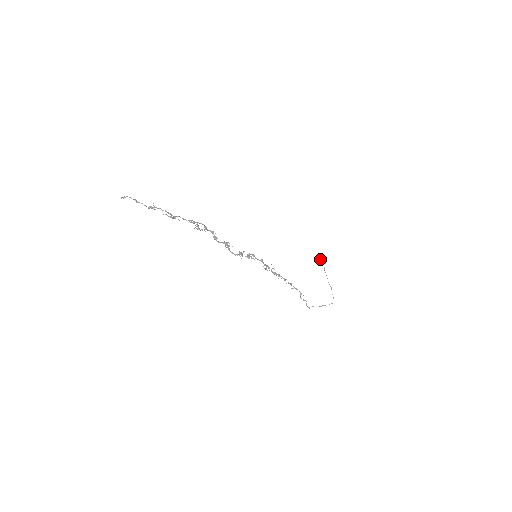
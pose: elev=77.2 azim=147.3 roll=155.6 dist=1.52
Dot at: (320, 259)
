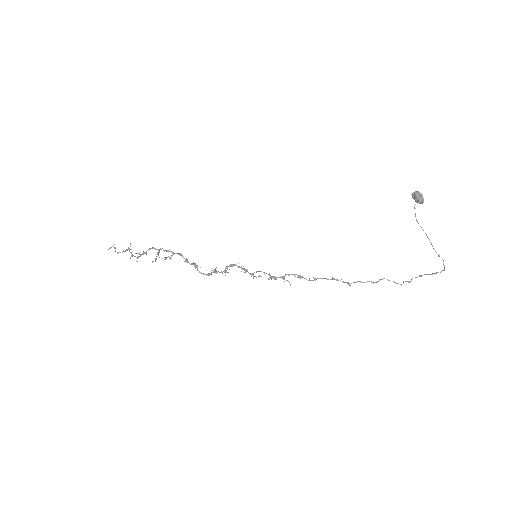
Dot at: occluded
